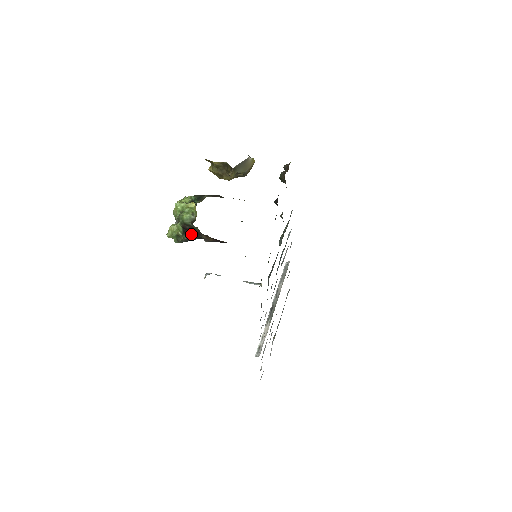
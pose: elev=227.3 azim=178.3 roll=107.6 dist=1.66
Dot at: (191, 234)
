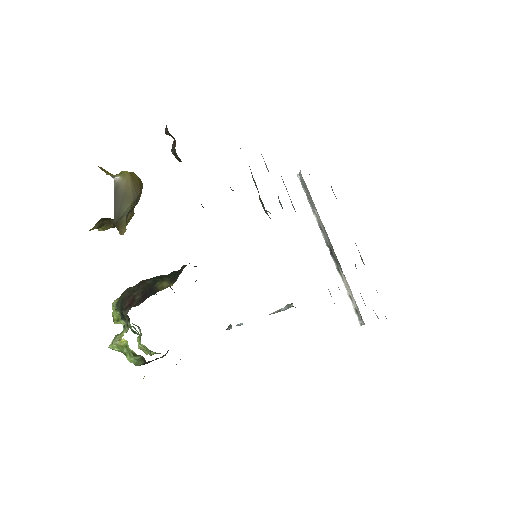
Dot at: occluded
